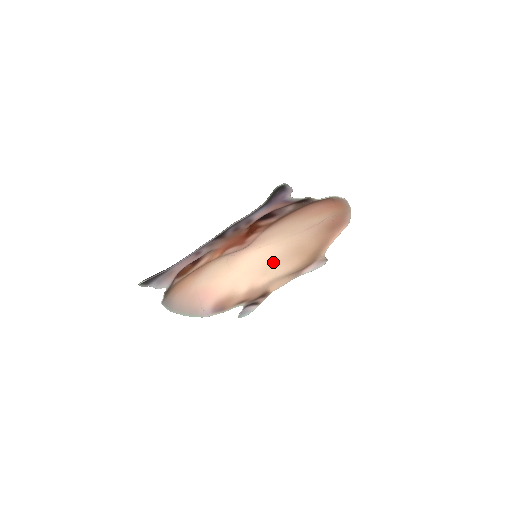
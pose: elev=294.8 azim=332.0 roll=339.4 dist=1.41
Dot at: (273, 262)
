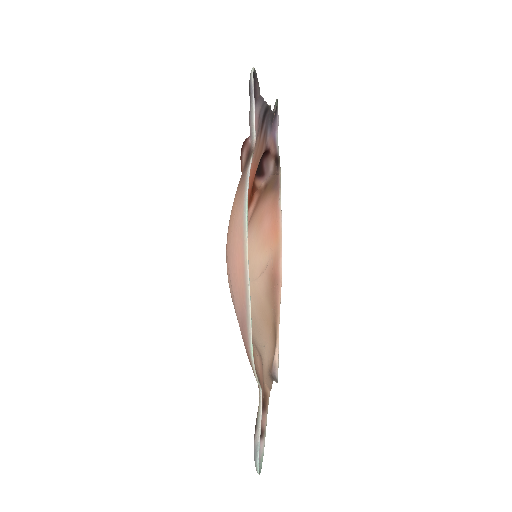
Dot at: (253, 323)
